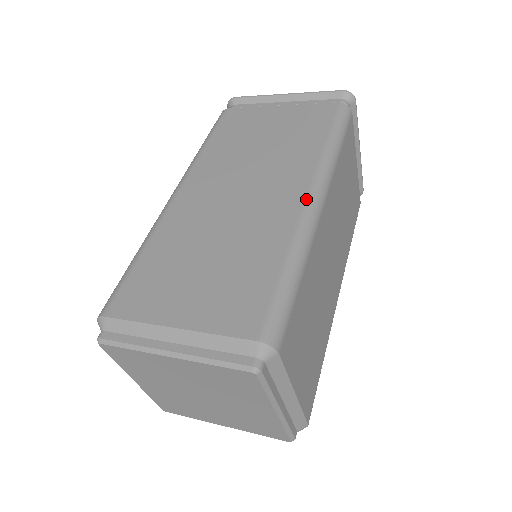
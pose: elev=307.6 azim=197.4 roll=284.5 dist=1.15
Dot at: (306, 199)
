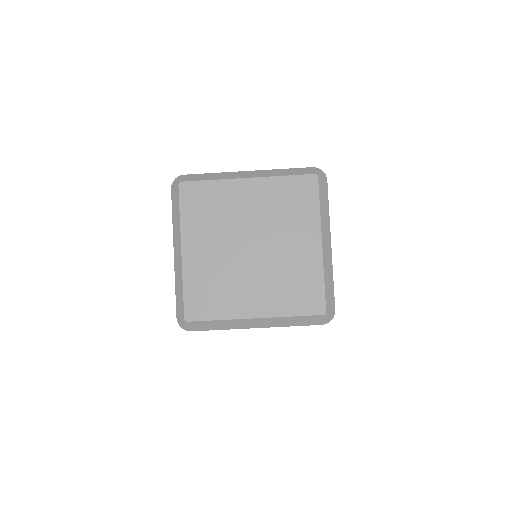
Dot at: occluded
